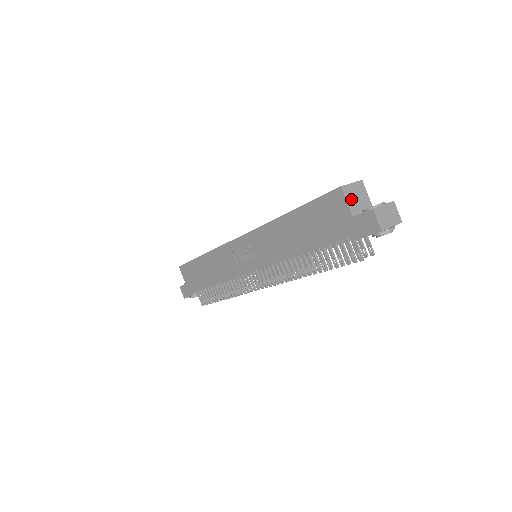
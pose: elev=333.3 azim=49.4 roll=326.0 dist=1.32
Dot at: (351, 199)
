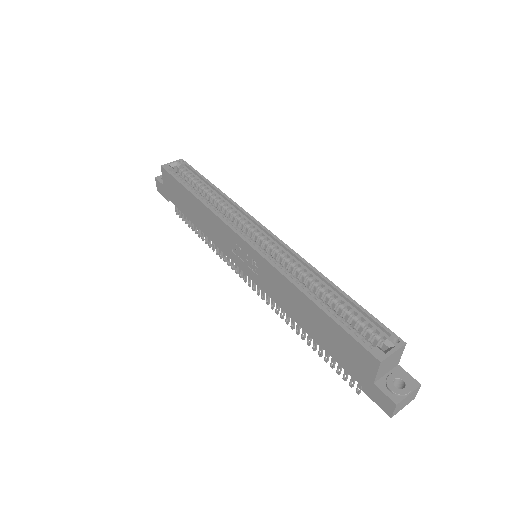
Dot at: (383, 368)
